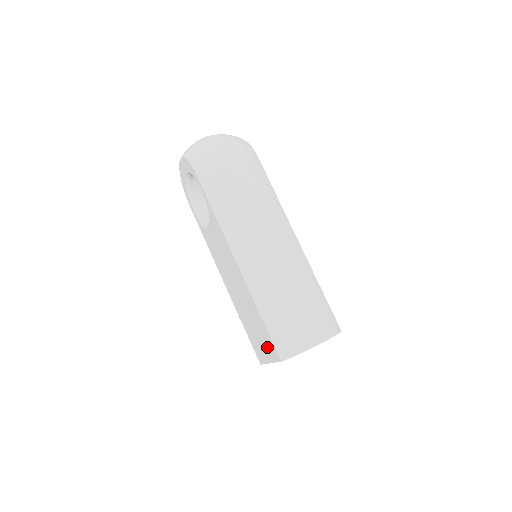
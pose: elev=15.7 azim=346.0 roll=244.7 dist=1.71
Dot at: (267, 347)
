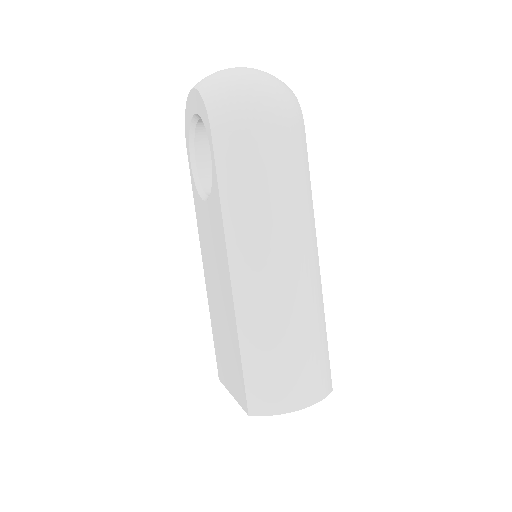
Dot at: (235, 383)
